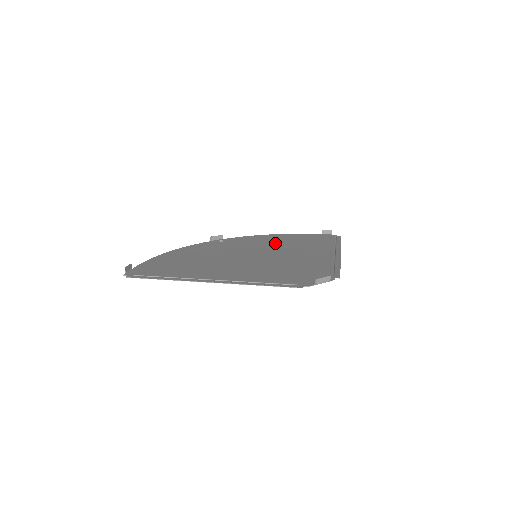
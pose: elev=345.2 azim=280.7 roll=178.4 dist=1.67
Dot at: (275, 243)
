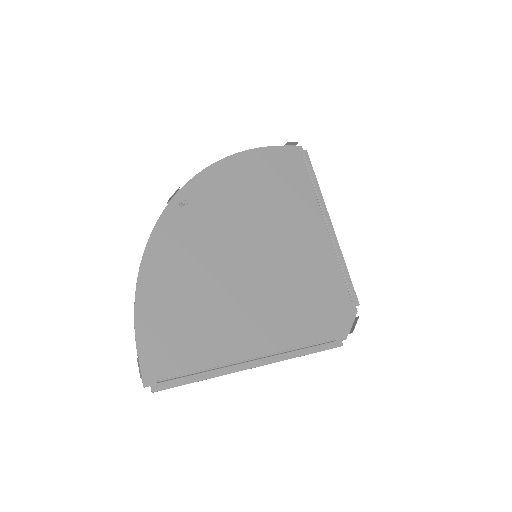
Dot at: (253, 198)
